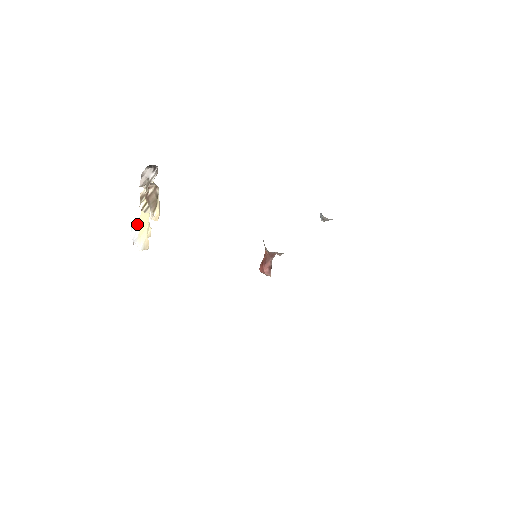
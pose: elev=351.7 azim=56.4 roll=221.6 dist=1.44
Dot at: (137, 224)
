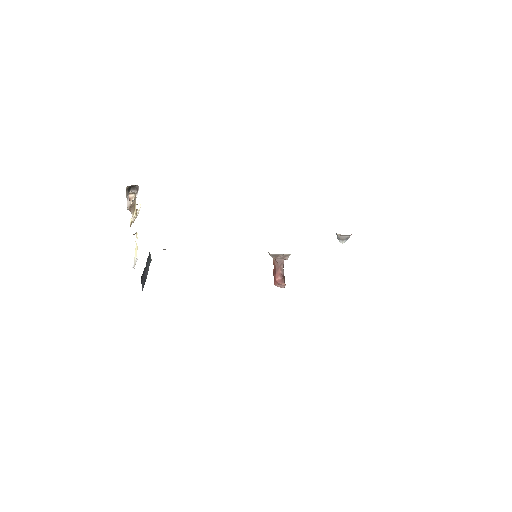
Dot at: occluded
